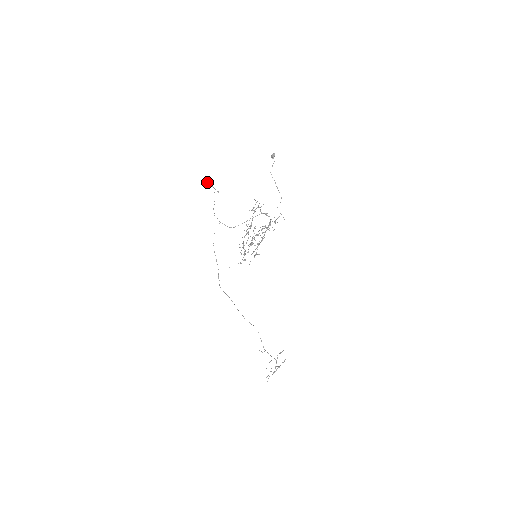
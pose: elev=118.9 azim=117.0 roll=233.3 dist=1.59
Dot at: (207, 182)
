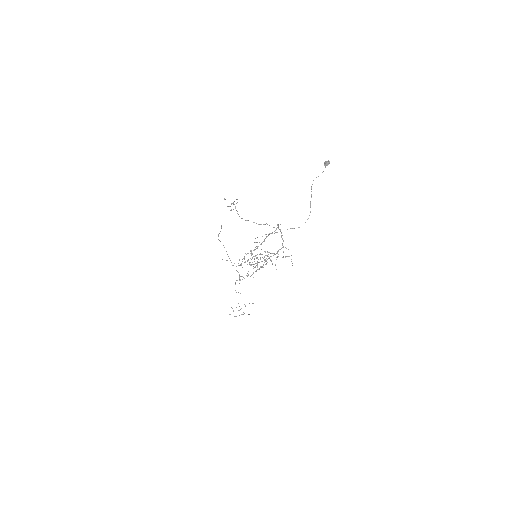
Dot at: (227, 206)
